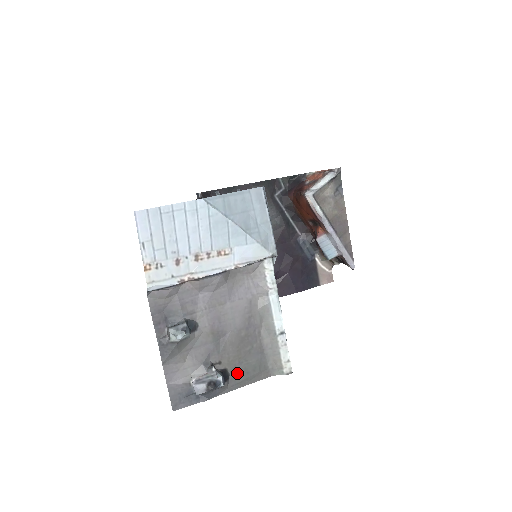
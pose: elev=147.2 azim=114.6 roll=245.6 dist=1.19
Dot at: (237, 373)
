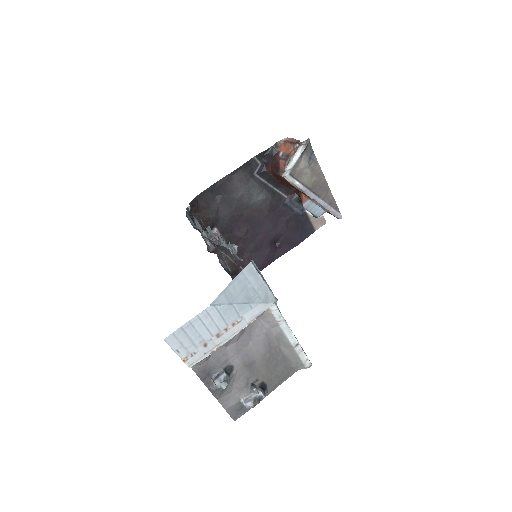
Dot at: (271, 380)
